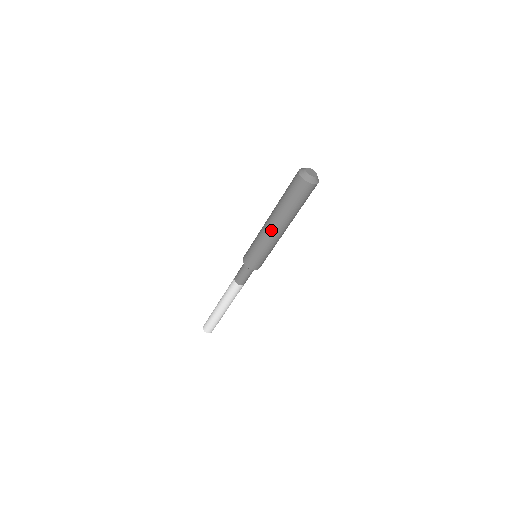
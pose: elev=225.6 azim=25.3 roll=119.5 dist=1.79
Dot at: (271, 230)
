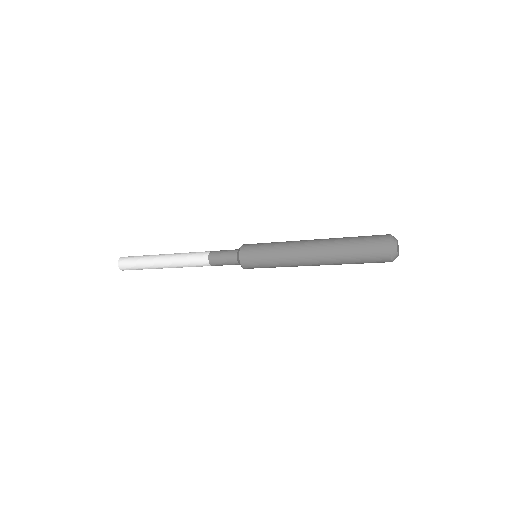
Dot at: occluded
